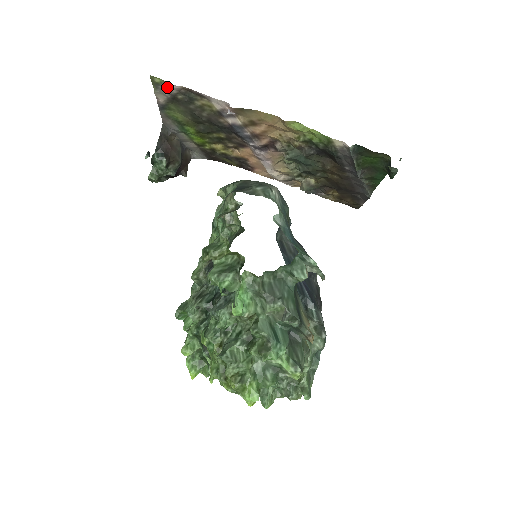
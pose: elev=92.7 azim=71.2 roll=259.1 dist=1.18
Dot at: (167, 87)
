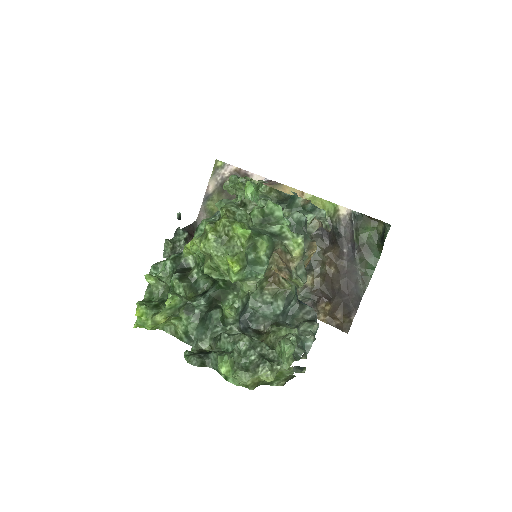
Dot at: (224, 169)
